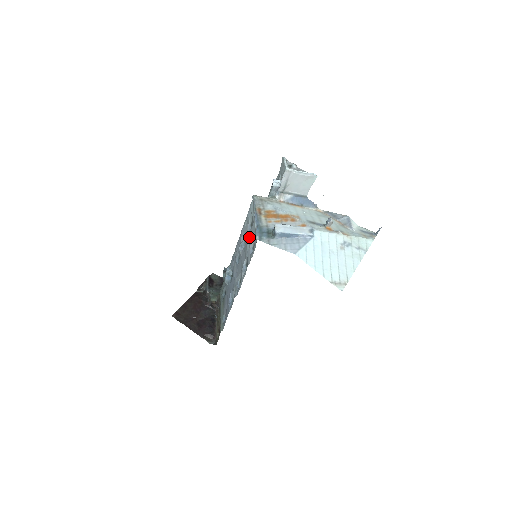
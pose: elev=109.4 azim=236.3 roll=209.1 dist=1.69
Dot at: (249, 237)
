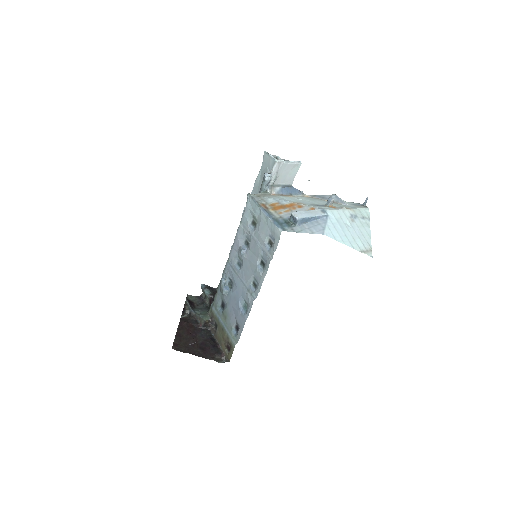
Dot at: (258, 235)
